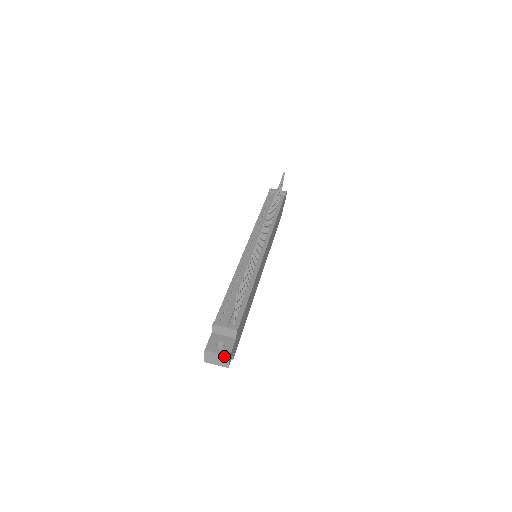
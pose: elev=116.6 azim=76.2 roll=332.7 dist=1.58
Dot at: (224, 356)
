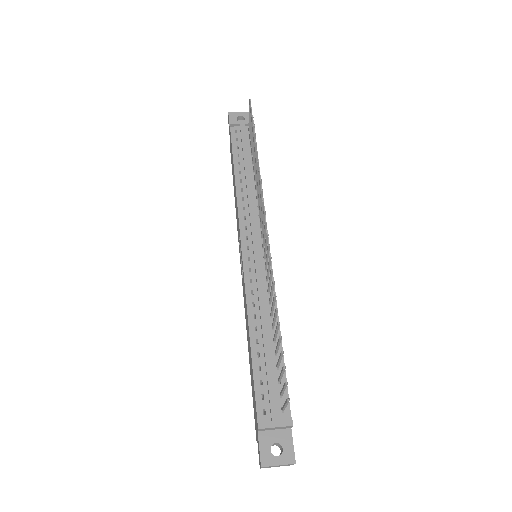
Dot at: (288, 464)
